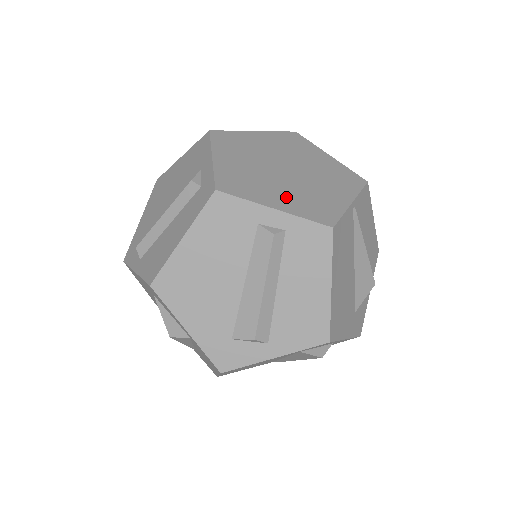
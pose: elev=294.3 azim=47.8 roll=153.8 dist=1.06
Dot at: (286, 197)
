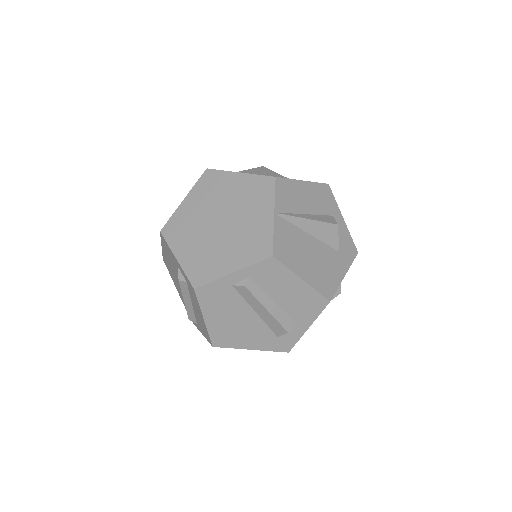
Dot at: (233, 254)
